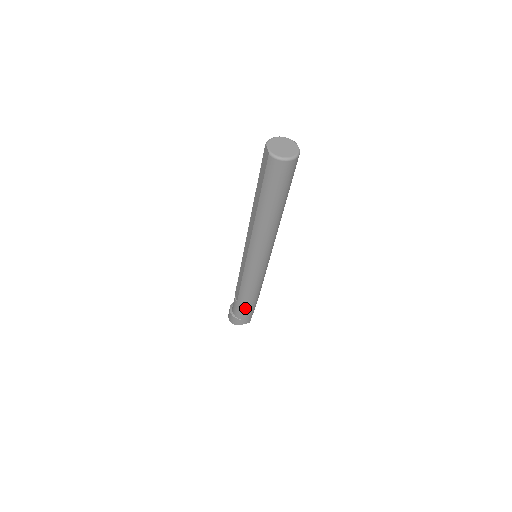
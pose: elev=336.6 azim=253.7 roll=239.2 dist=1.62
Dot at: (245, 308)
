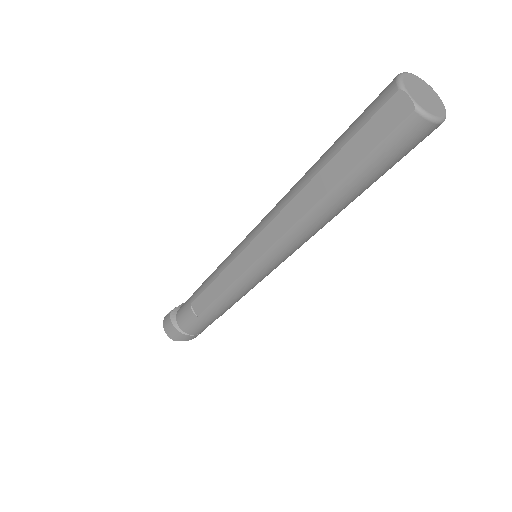
Dot at: (208, 322)
